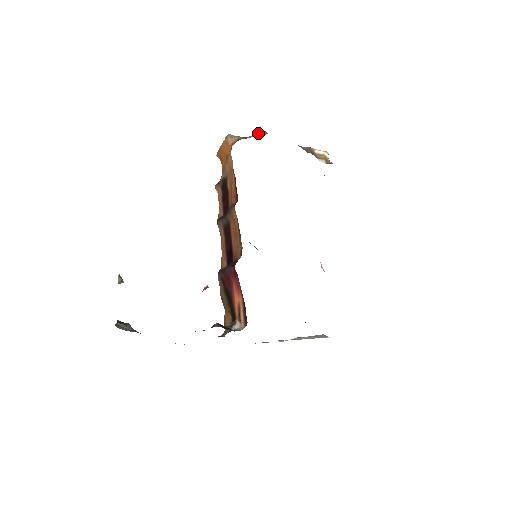
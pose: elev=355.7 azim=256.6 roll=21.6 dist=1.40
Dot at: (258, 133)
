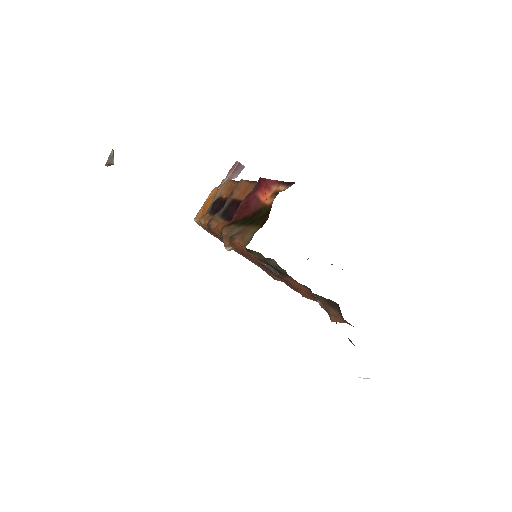
Dot at: occluded
